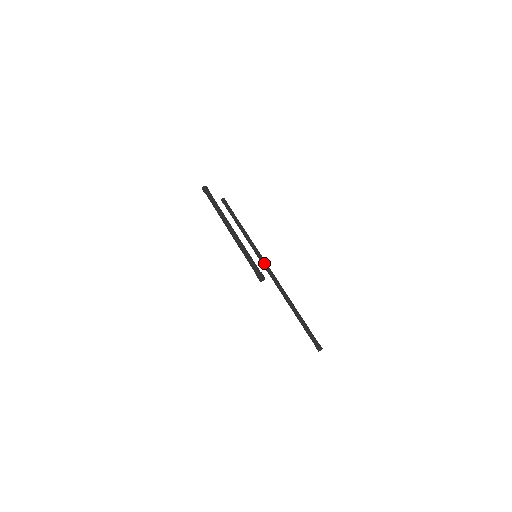
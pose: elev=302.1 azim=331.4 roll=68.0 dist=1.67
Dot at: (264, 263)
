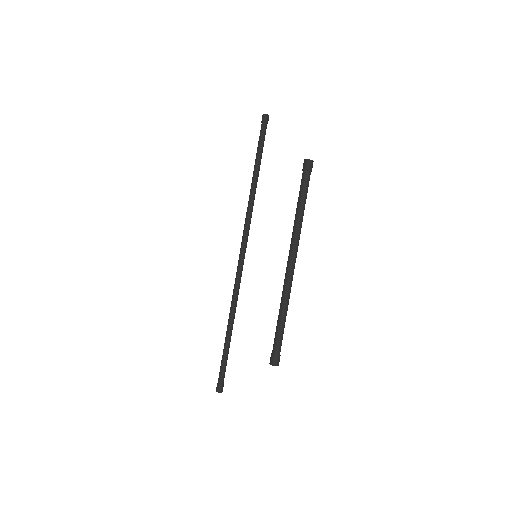
Dot at: (245, 248)
